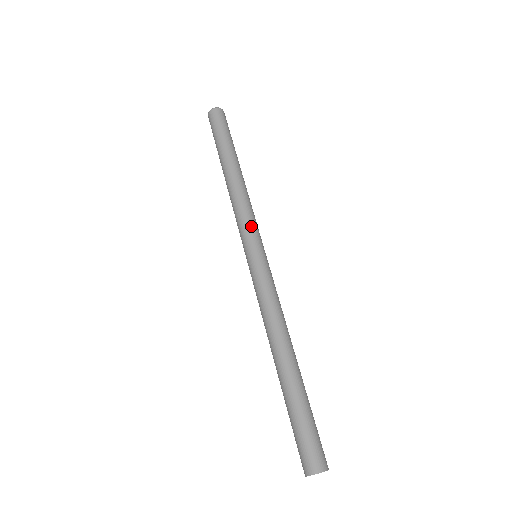
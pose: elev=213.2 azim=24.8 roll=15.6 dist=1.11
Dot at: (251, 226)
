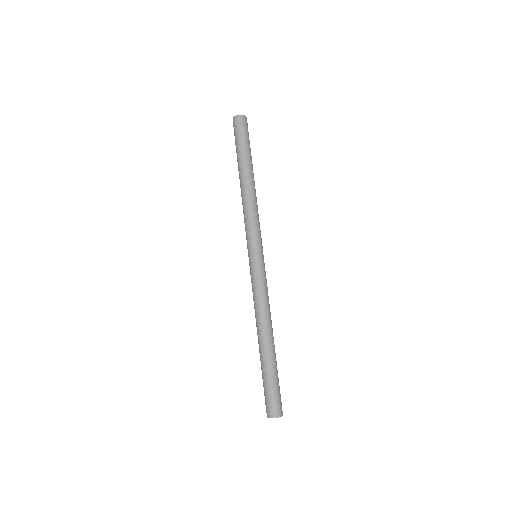
Dot at: (250, 233)
